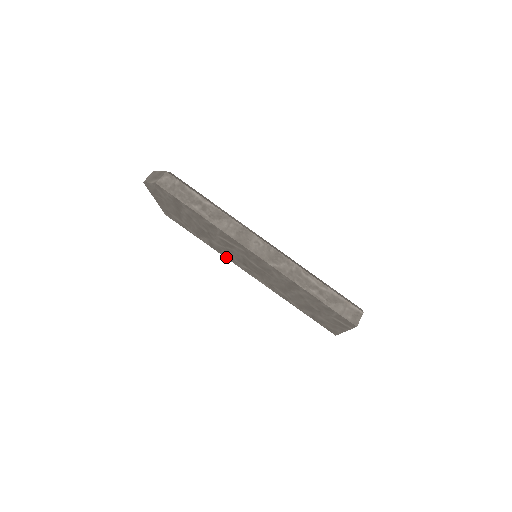
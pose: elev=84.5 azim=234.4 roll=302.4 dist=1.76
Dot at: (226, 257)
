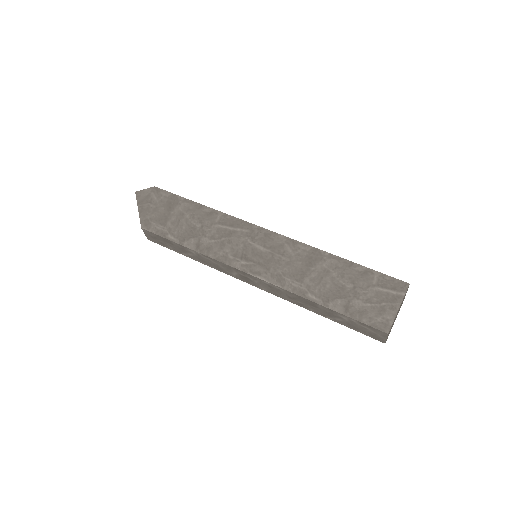
Dot at: (216, 258)
